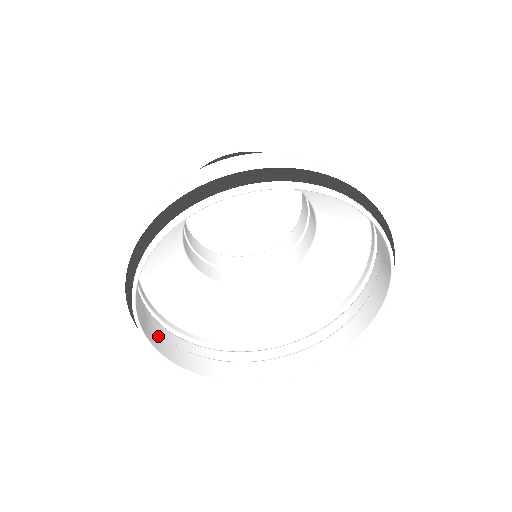
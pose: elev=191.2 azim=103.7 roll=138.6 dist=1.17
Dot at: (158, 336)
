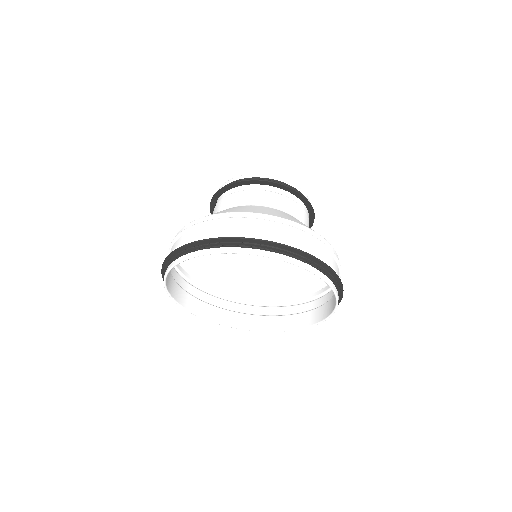
Dot at: occluded
